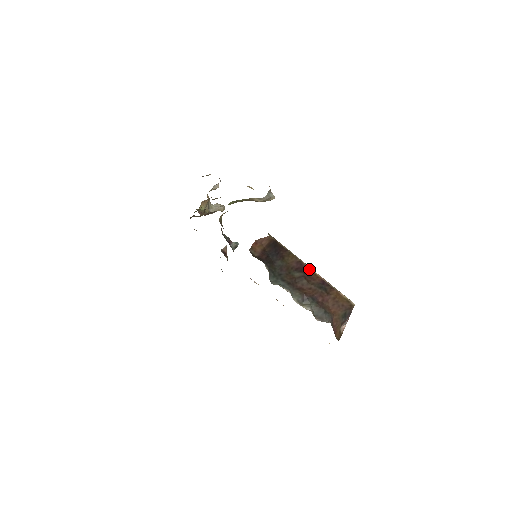
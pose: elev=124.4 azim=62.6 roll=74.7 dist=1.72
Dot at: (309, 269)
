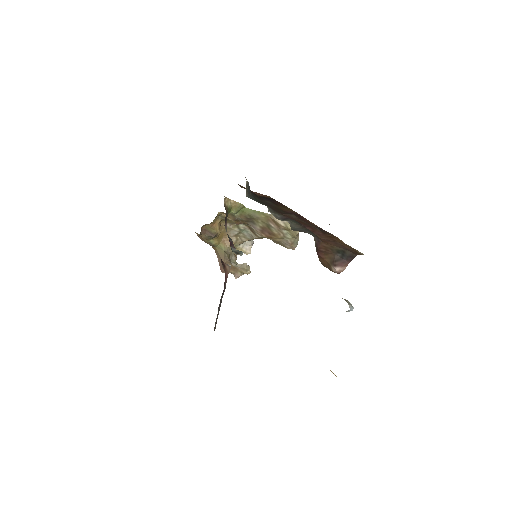
Dot at: occluded
